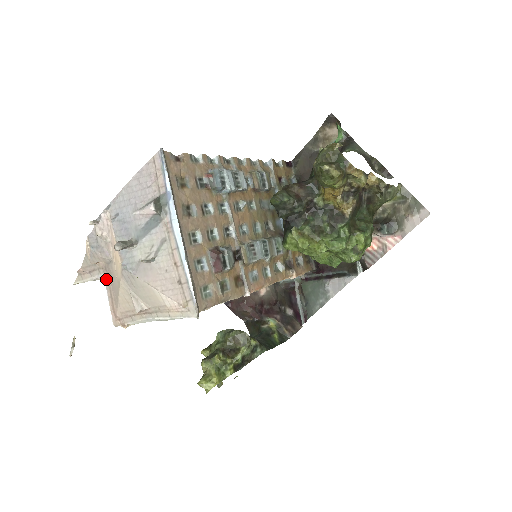
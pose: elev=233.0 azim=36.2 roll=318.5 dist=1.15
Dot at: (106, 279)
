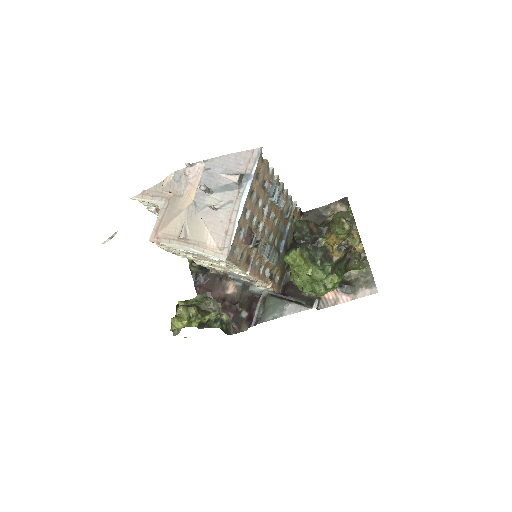
Dot at: (164, 206)
